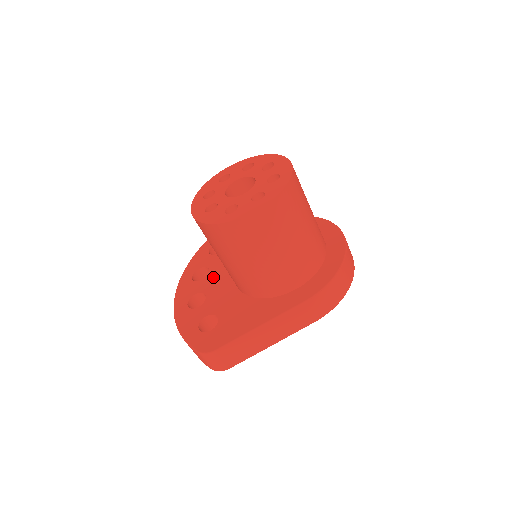
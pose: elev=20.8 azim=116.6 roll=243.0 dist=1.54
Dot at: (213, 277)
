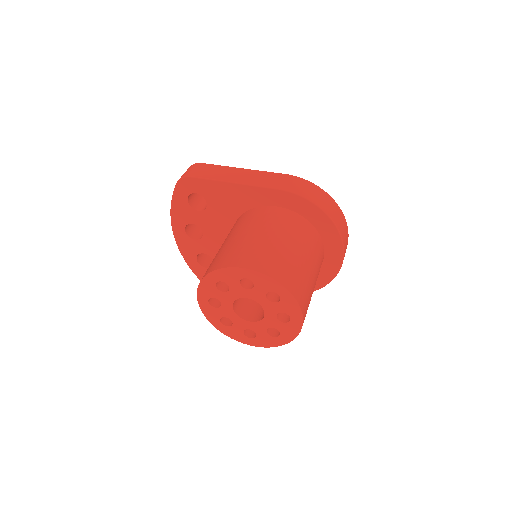
Dot at: (211, 241)
